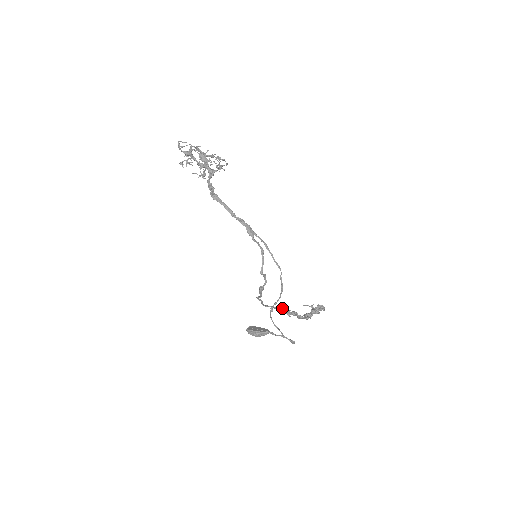
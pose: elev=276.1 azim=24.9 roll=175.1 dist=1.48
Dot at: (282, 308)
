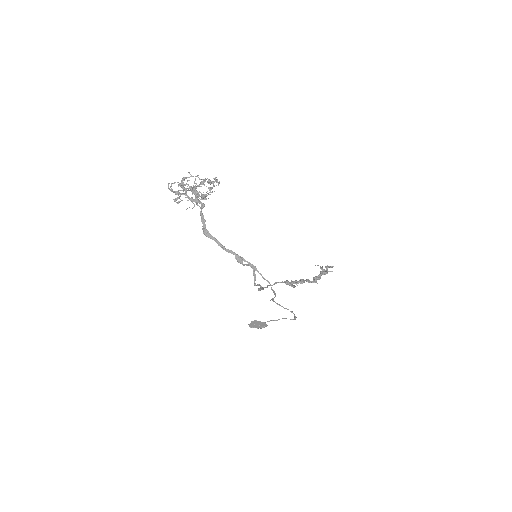
Dot at: (288, 283)
